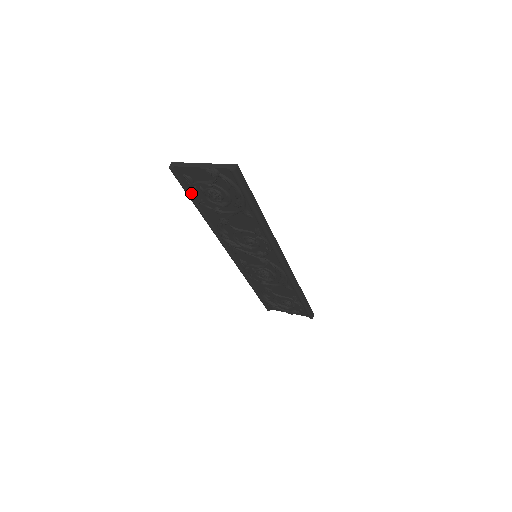
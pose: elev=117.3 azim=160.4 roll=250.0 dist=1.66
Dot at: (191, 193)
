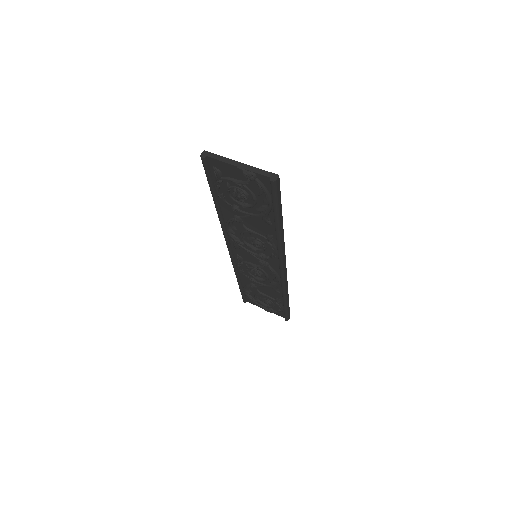
Dot at: (213, 185)
